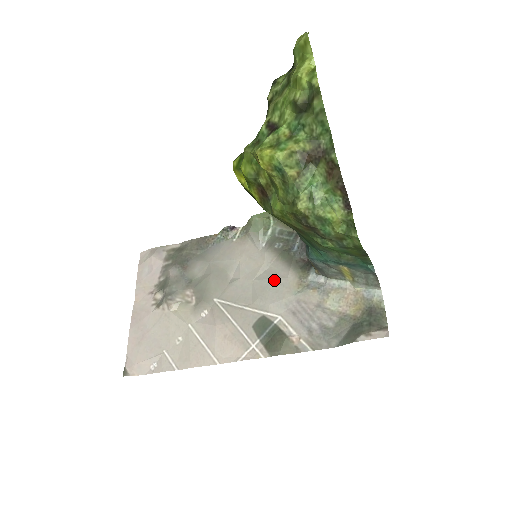
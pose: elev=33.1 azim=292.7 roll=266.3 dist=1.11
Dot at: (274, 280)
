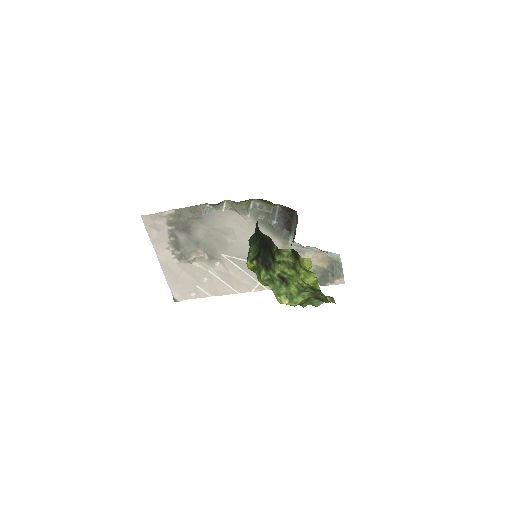
Dot at: occluded
